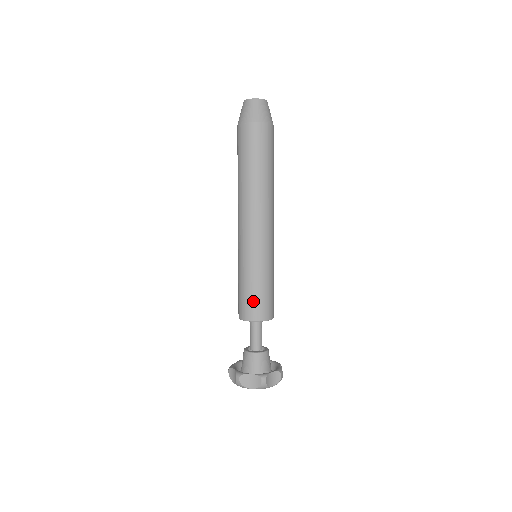
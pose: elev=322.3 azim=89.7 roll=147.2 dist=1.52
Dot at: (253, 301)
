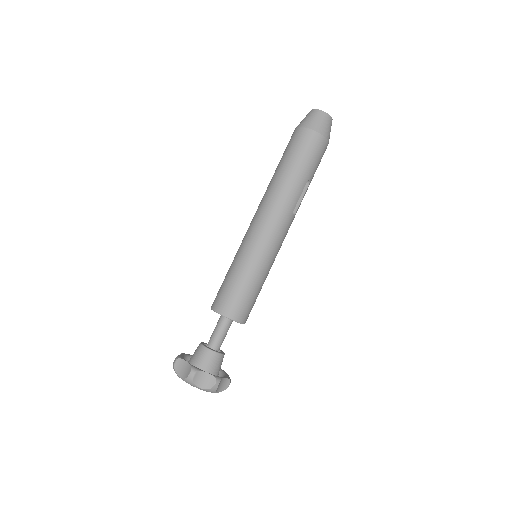
Dot at: (226, 292)
